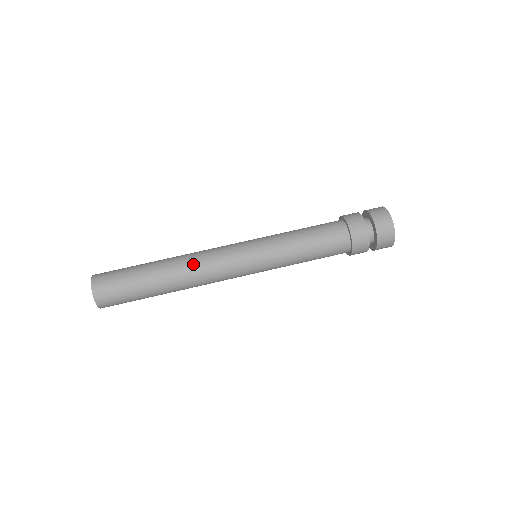
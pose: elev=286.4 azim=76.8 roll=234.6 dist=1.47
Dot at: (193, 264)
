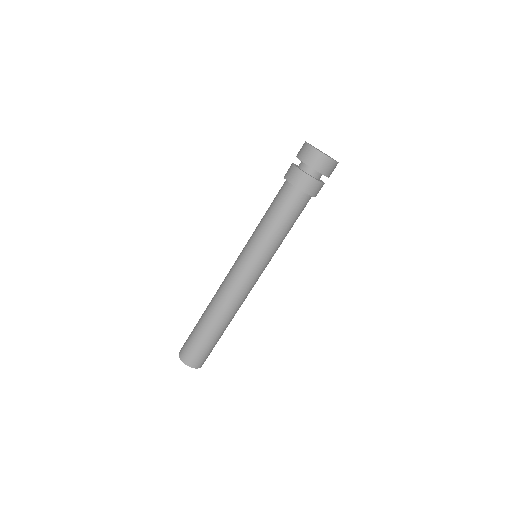
Dot at: (225, 302)
